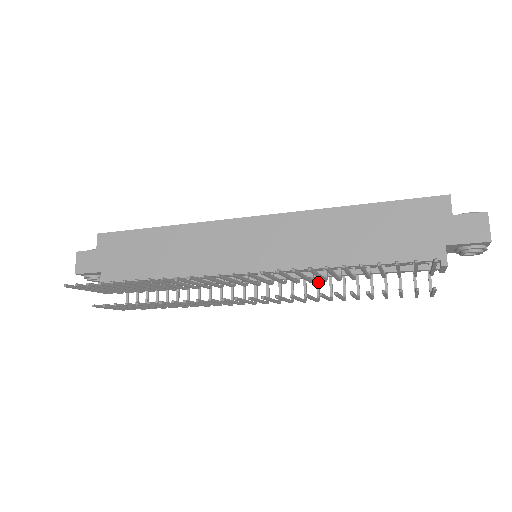
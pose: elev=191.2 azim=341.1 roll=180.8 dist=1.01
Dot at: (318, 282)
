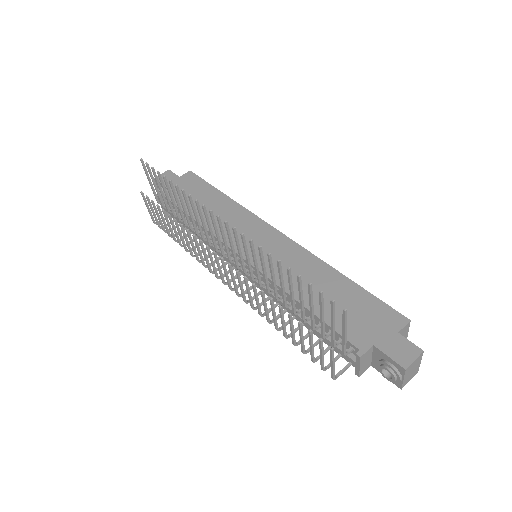
Dot at: (274, 306)
